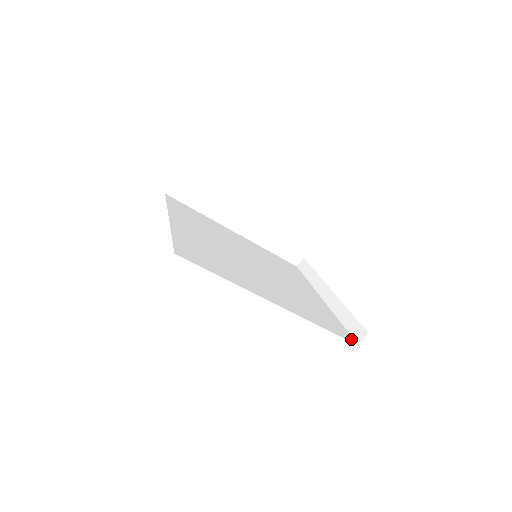
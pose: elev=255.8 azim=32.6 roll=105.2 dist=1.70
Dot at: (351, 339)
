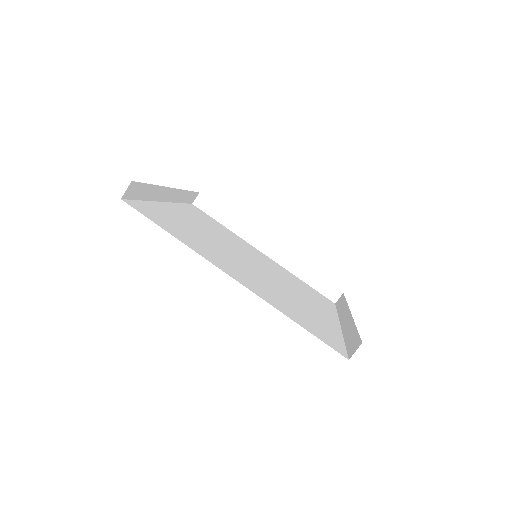
Dot at: (341, 352)
